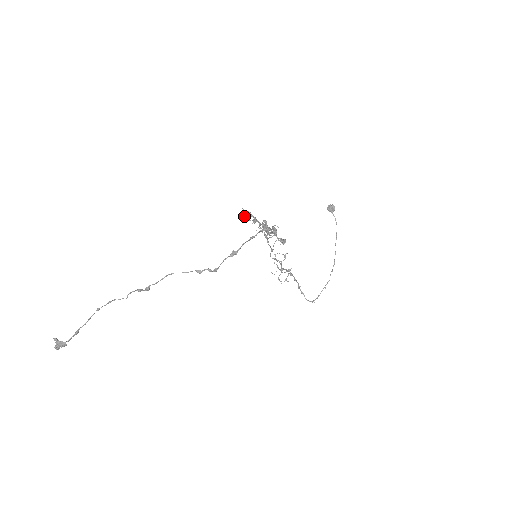
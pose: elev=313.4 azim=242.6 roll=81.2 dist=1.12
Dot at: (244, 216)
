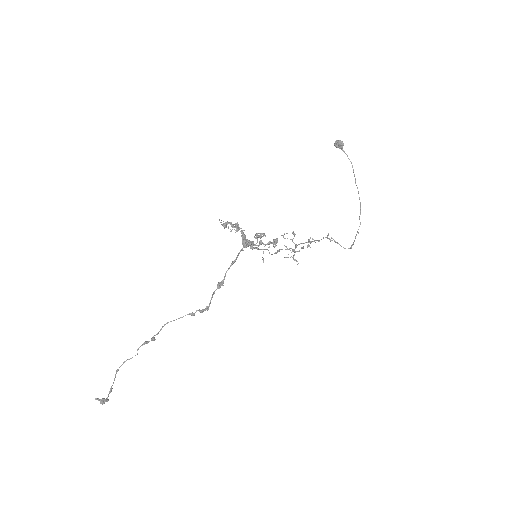
Dot at: (224, 227)
